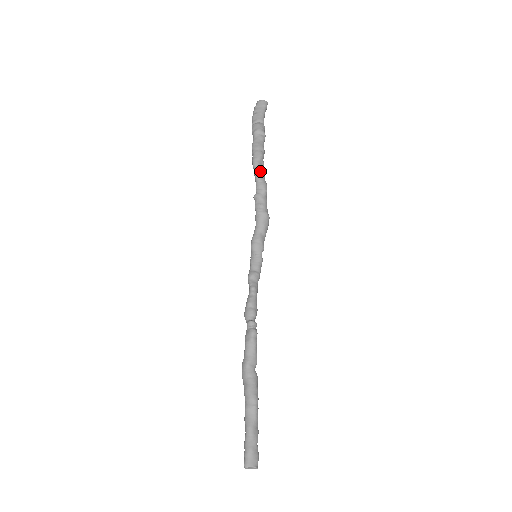
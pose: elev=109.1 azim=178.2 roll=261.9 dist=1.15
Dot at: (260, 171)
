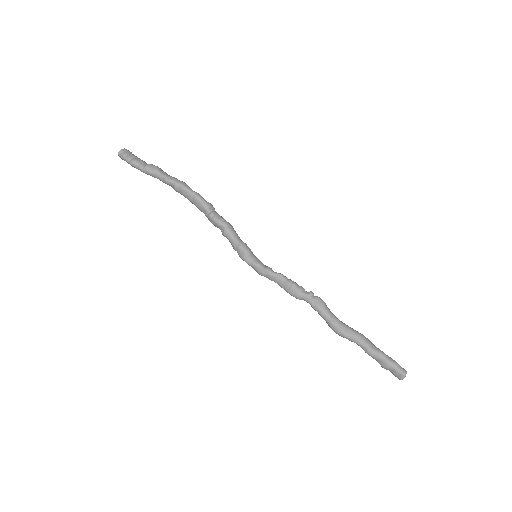
Dot at: (199, 194)
